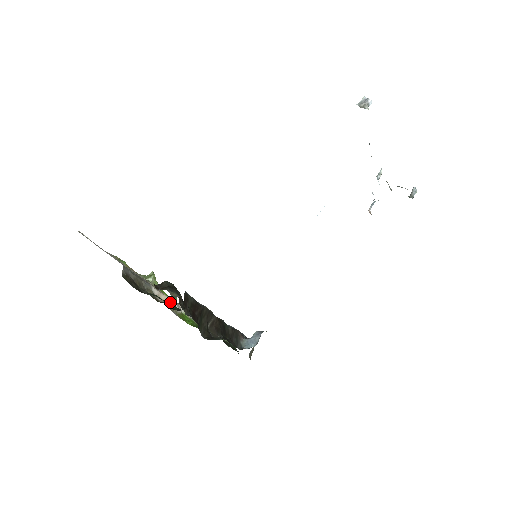
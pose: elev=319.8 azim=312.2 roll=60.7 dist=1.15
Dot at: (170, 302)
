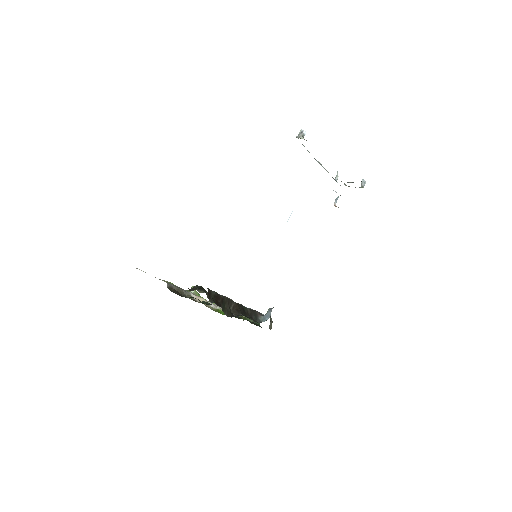
Dot at: occluded
